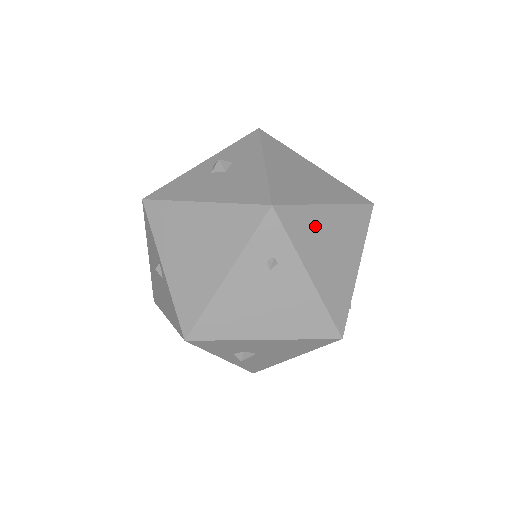
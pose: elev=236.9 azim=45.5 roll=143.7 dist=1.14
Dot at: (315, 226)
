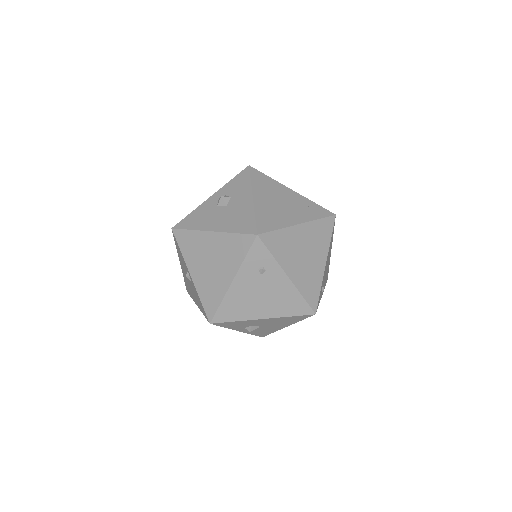
Dot at: (290, 242)
